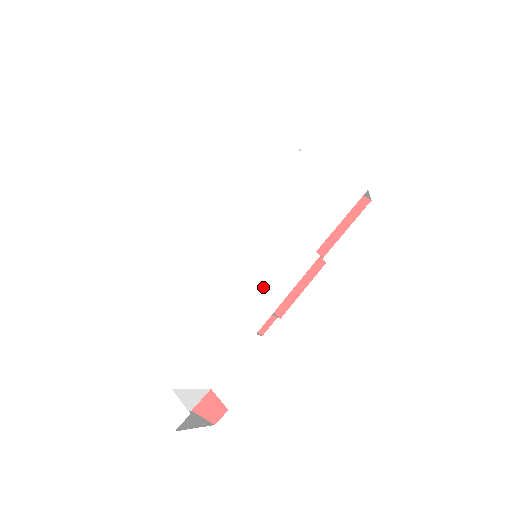
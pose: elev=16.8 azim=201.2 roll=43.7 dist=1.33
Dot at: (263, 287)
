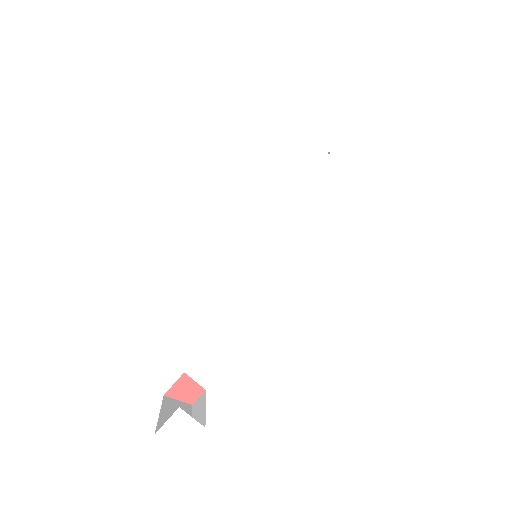
Dot at: (277, 299)
